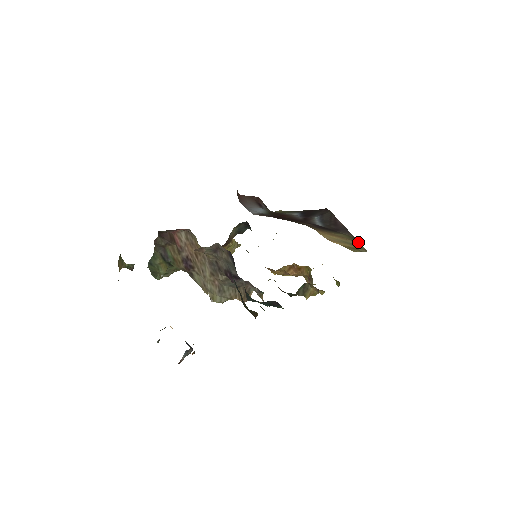
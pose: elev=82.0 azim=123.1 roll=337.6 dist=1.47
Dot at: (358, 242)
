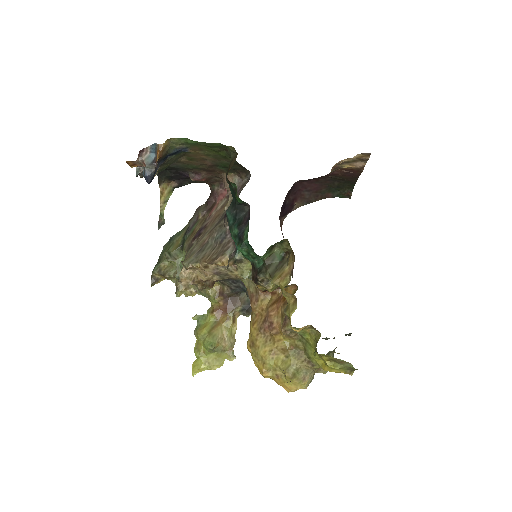
Dot at: occluded
